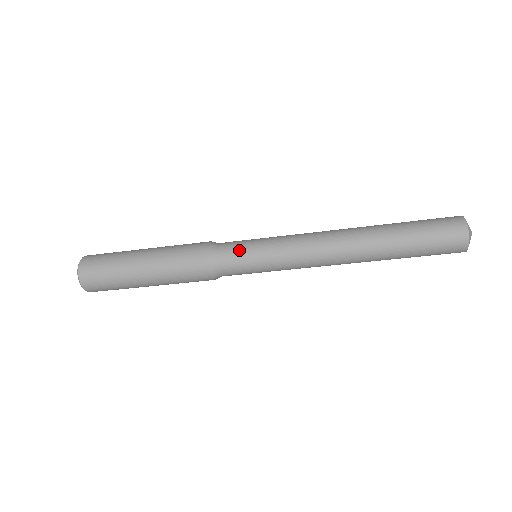
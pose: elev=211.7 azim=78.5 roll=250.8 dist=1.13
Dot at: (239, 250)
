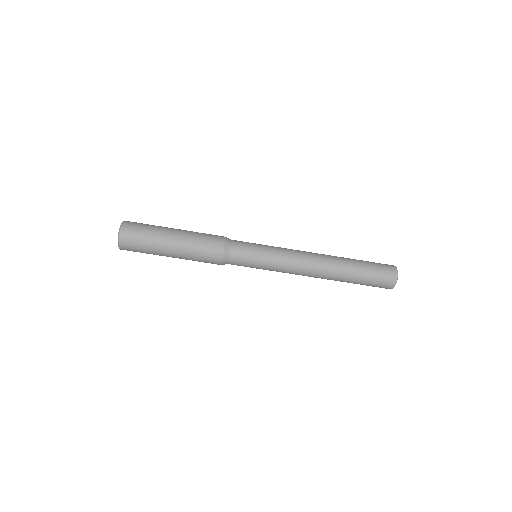
Dot at: (248, 246)
